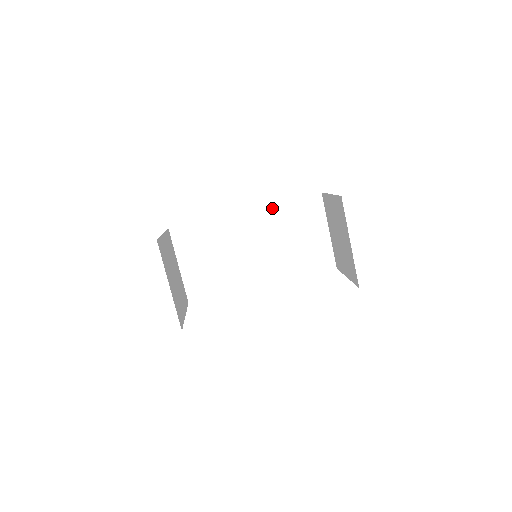
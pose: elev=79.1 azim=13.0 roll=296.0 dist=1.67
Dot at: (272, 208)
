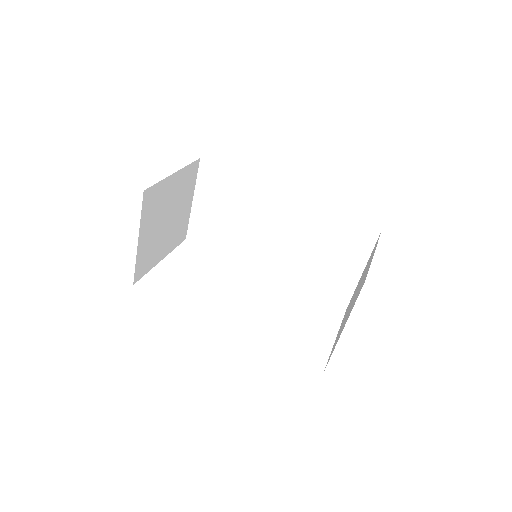
Dot at: (317, 209)
